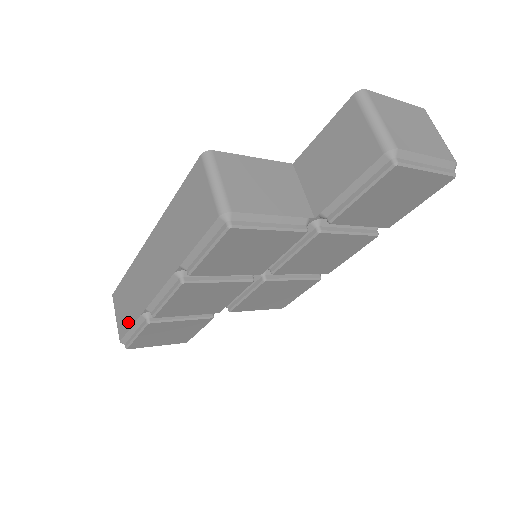
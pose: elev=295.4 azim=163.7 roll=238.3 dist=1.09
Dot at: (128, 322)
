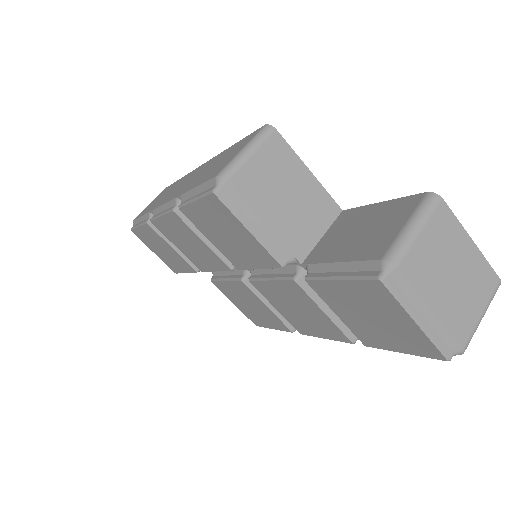
Dot at: (145, 211)
